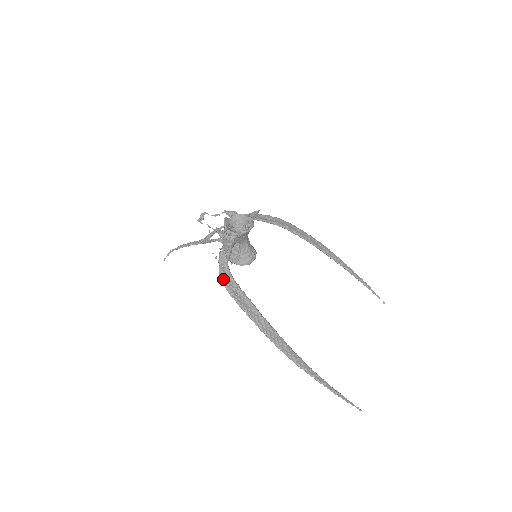
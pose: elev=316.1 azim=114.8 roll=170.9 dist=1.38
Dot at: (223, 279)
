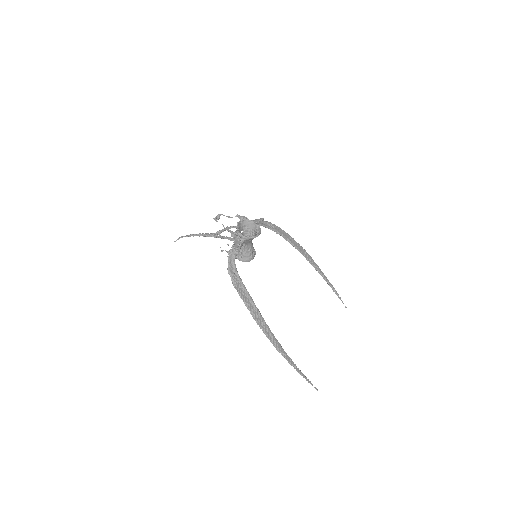
Dot at: (230, 273)
